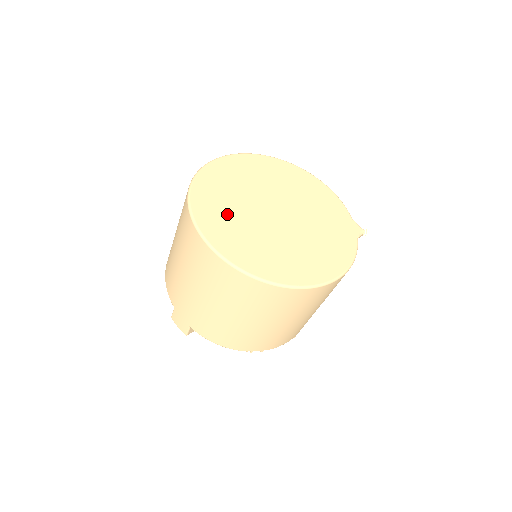
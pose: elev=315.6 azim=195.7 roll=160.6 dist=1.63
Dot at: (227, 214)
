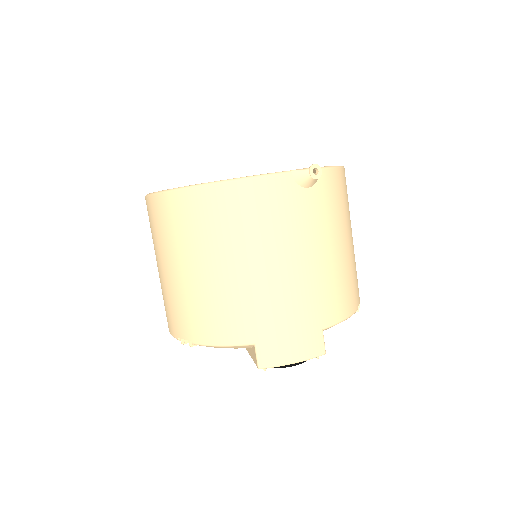
Dot at: occluded
